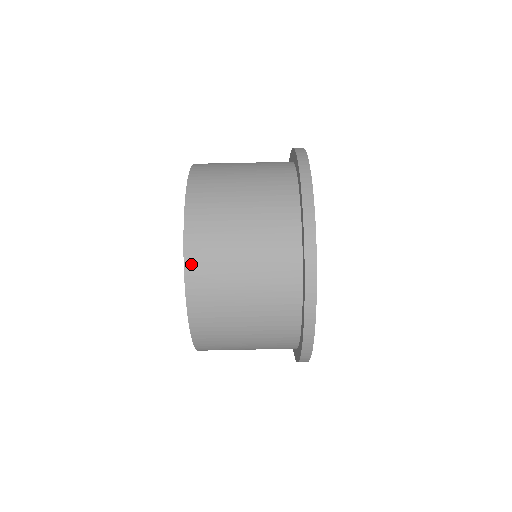
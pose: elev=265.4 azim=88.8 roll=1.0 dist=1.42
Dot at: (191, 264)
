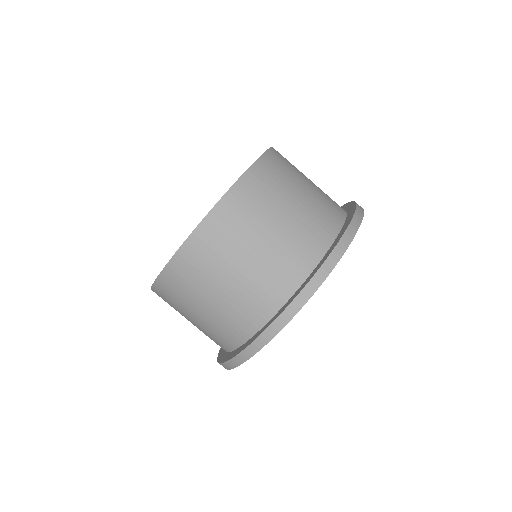
Dot at: (165, 277)
